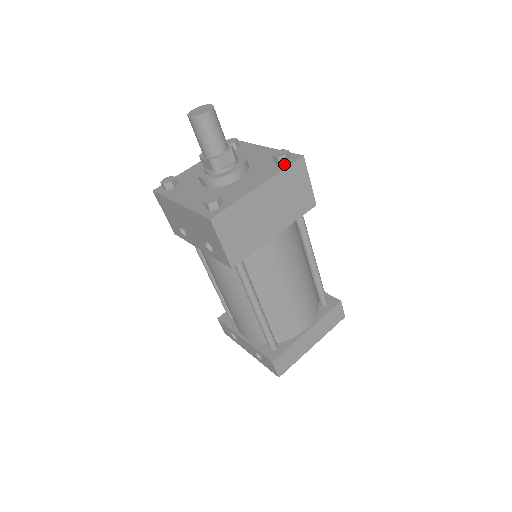
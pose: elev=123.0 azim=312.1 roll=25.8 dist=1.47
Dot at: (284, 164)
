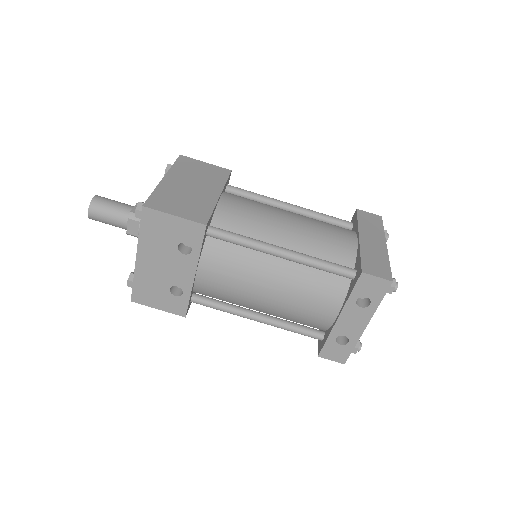
Dot at: occluded
